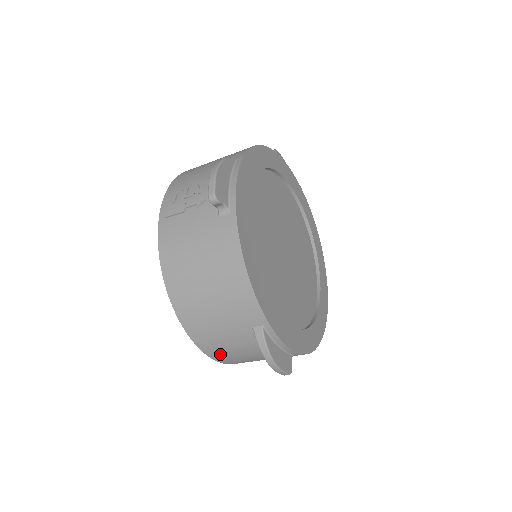
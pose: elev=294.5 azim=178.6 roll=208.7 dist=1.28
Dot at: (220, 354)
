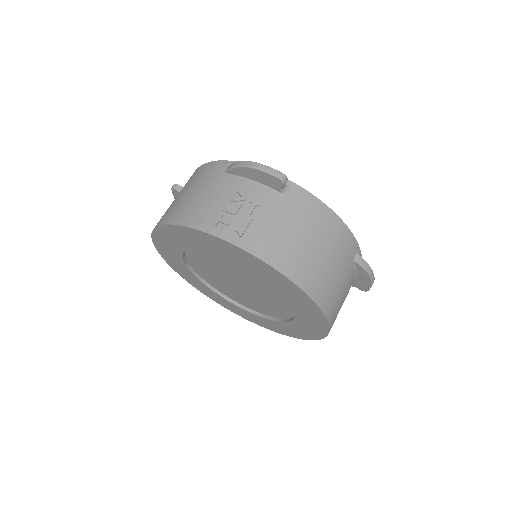
Dot at: (335, 318)
